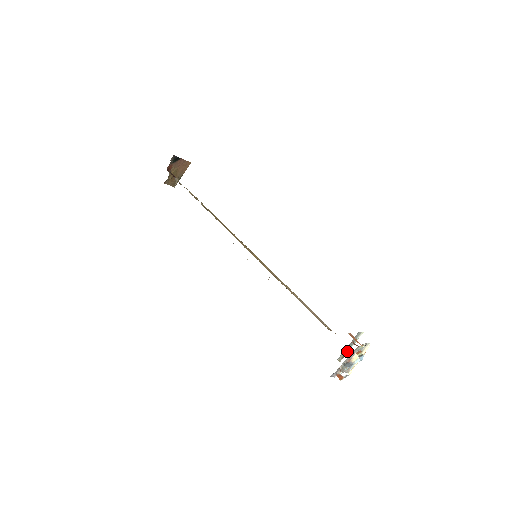
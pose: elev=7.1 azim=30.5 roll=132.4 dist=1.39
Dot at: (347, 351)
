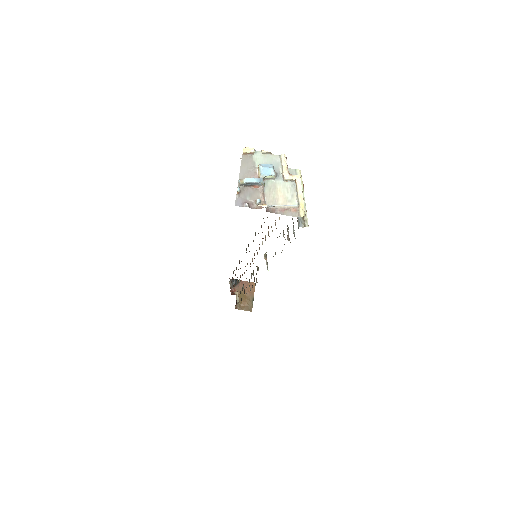
Dot at: occluded
